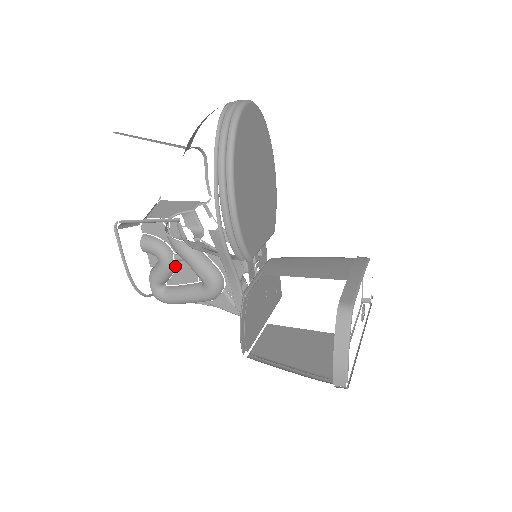
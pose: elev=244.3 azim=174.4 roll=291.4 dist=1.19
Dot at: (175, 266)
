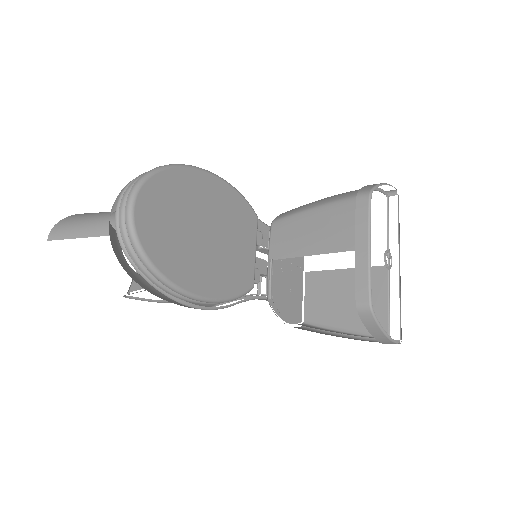
Dot at: occluded
